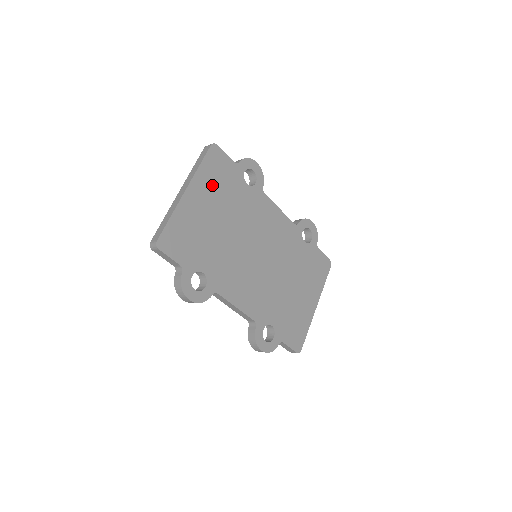
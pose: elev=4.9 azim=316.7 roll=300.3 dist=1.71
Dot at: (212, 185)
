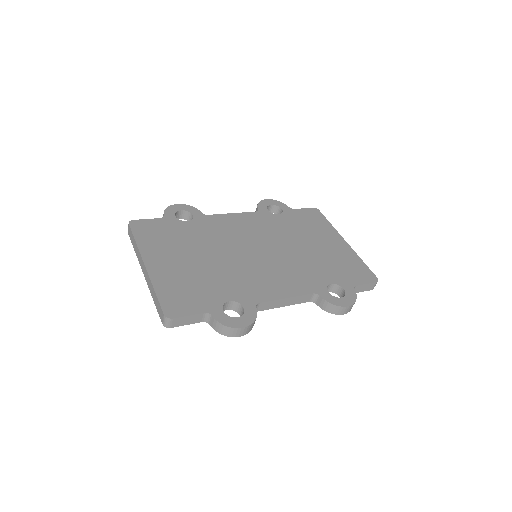
Dot at: (161, 245)
